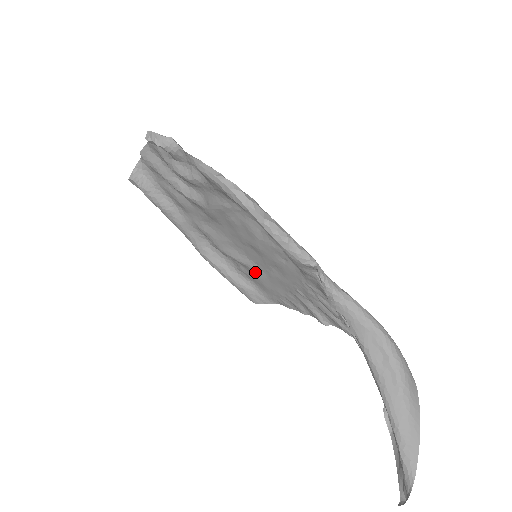
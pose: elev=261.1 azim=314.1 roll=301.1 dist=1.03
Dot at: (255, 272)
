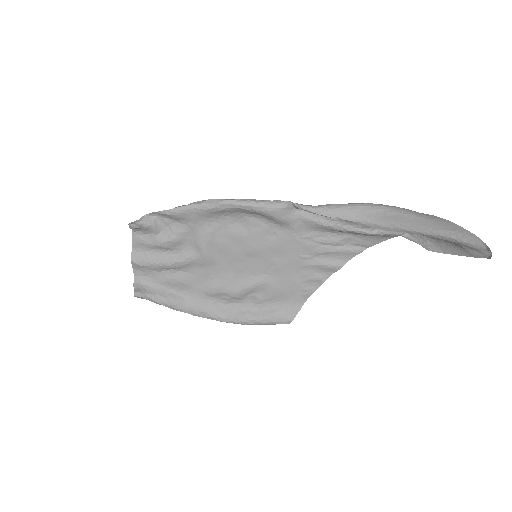
Dot at: (268, 284)
